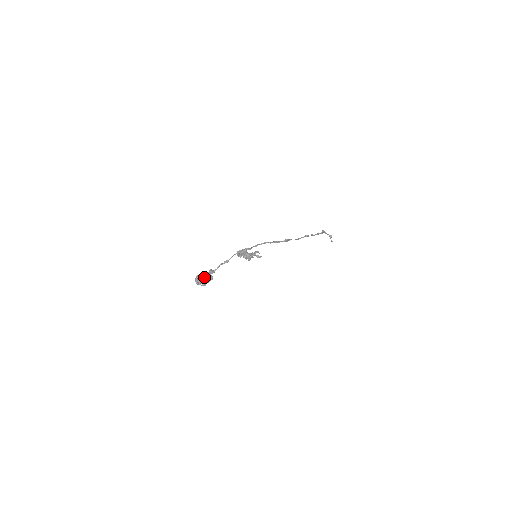
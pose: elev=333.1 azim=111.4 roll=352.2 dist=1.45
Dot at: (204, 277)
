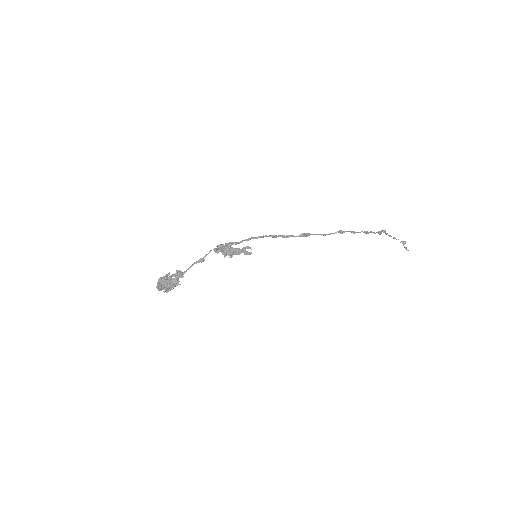
Dot at: (165, 280)
